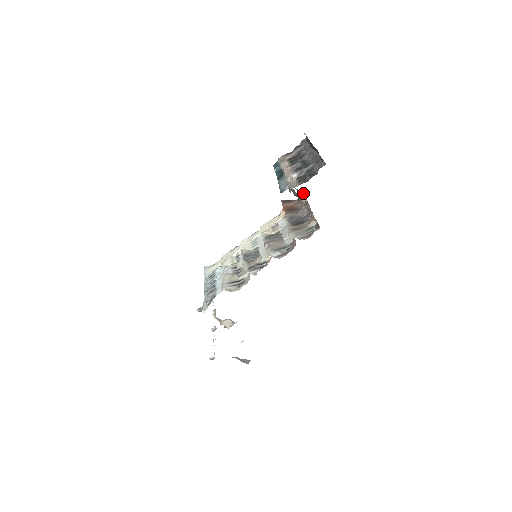
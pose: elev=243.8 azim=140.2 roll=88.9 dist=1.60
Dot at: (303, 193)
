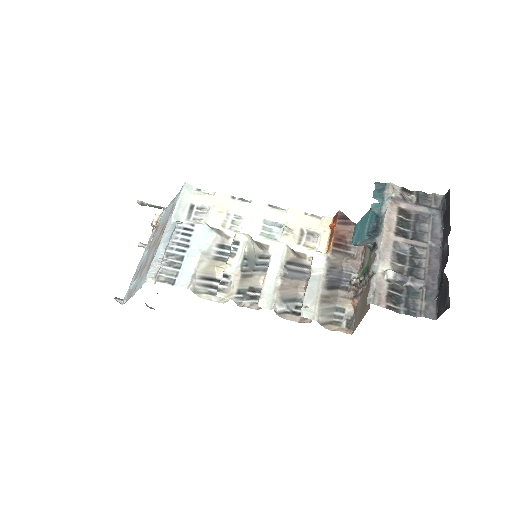
Dot at: occluded
